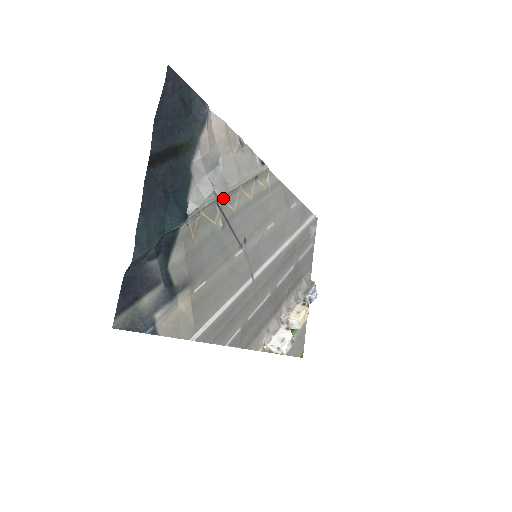
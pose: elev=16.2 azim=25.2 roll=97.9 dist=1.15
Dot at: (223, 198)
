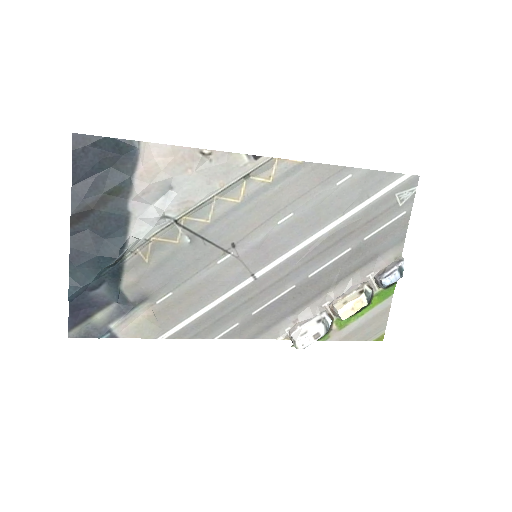
Dot at: (187, 216)
